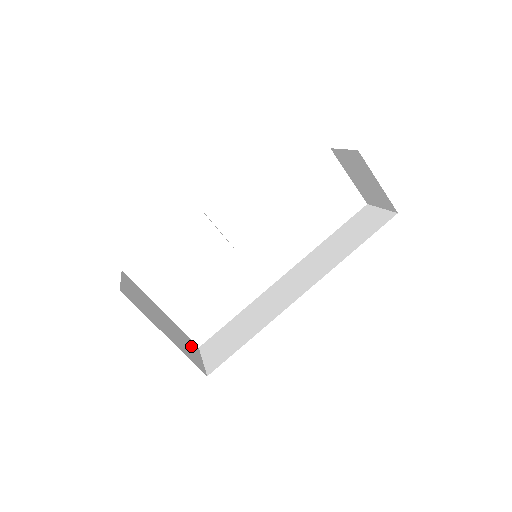
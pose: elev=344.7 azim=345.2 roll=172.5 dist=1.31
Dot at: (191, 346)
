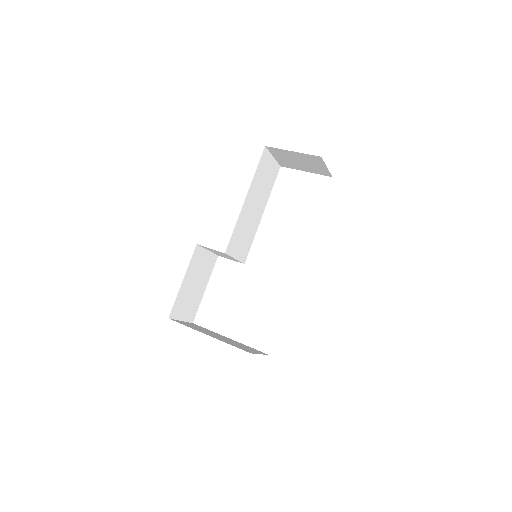
Dot at: occluded
